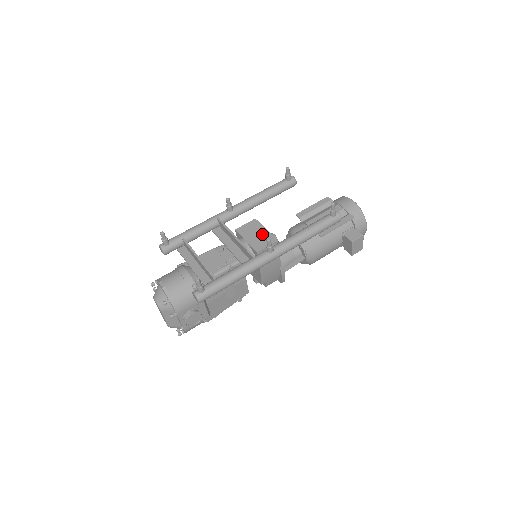
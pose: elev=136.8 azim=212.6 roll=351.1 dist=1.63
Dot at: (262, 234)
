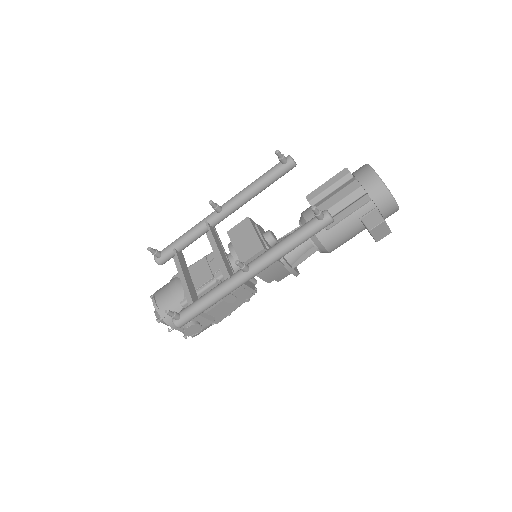
Dot at: (250, 239)
